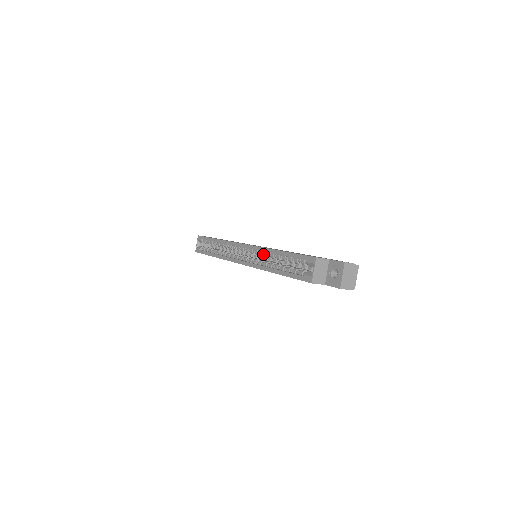
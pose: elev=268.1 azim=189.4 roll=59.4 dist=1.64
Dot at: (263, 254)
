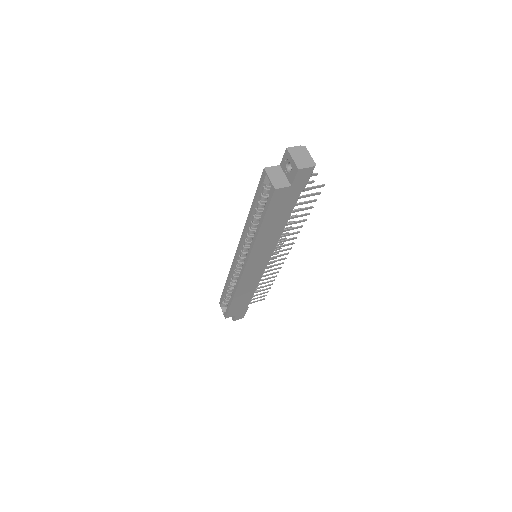
Dot at: (249, 236)
